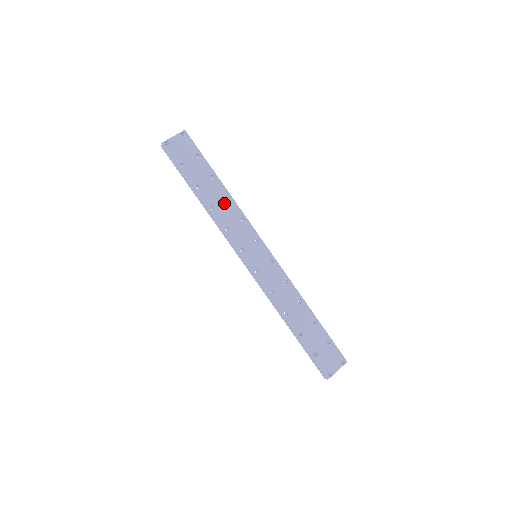
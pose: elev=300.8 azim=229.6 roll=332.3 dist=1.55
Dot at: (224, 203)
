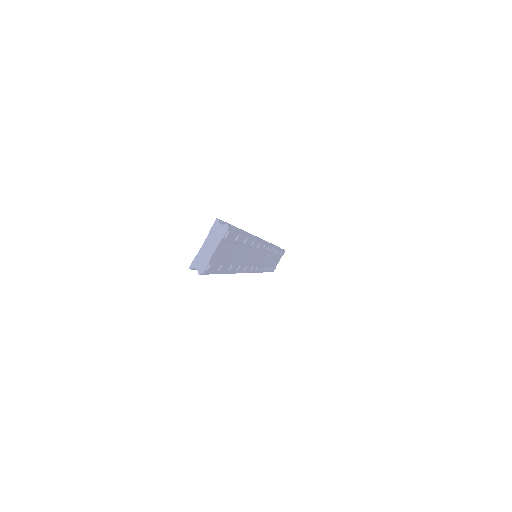
Dot at: (248, 251)
